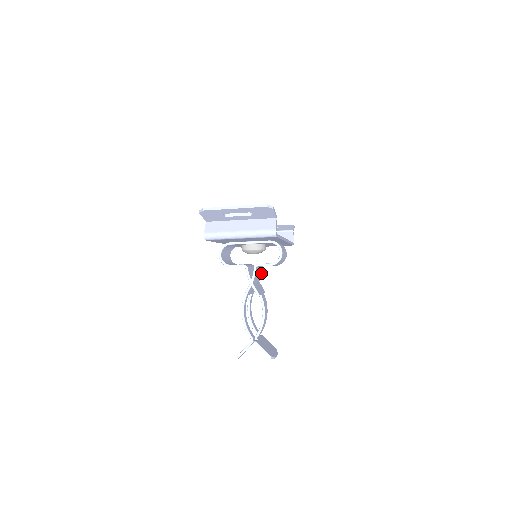
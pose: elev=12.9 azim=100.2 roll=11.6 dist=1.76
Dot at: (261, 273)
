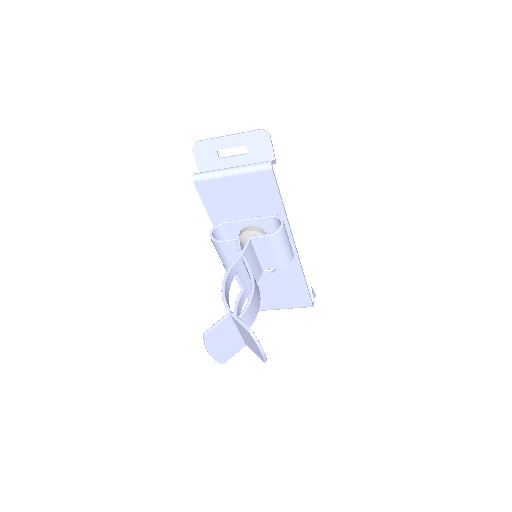
Dot at: (260, 275)
